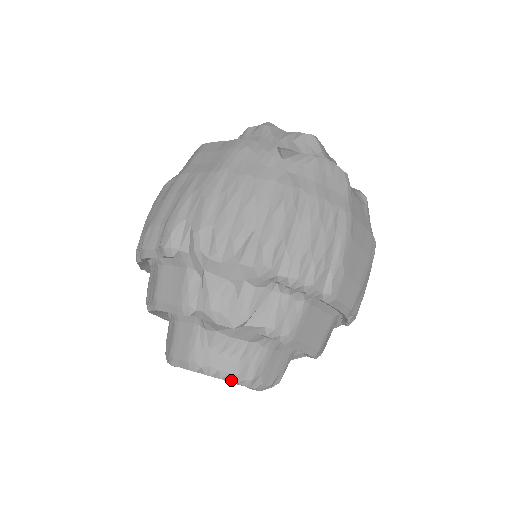
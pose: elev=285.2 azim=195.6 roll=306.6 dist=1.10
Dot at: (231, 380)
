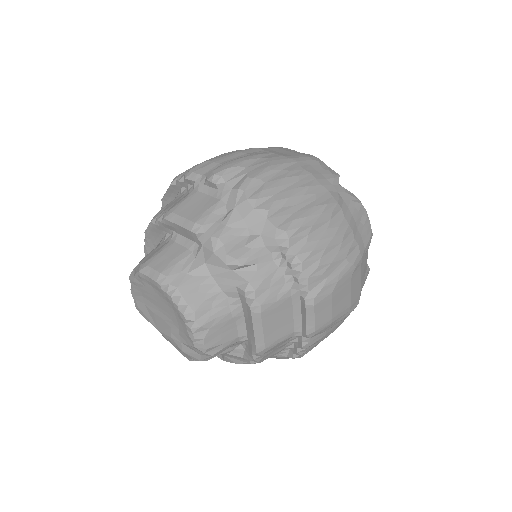
Dot at: (185, 312)
